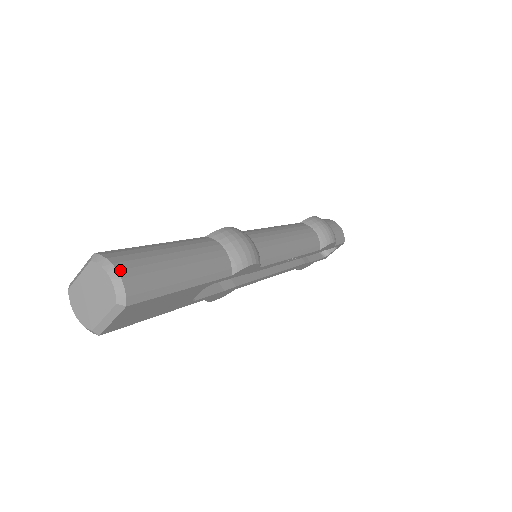
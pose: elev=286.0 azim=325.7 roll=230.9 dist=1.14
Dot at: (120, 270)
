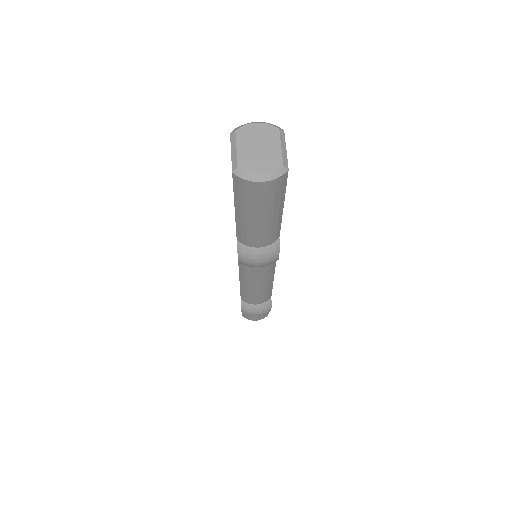
Dot at: occluded
